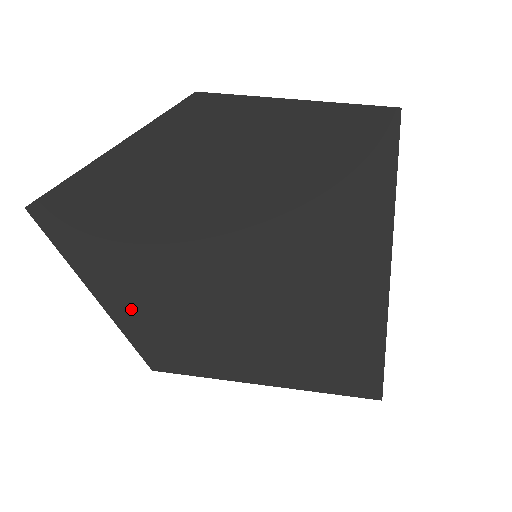
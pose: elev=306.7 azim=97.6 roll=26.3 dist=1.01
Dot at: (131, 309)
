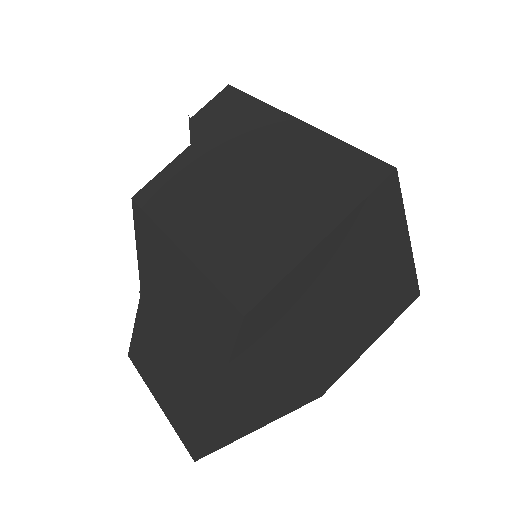
Dot at: (296, 402)
